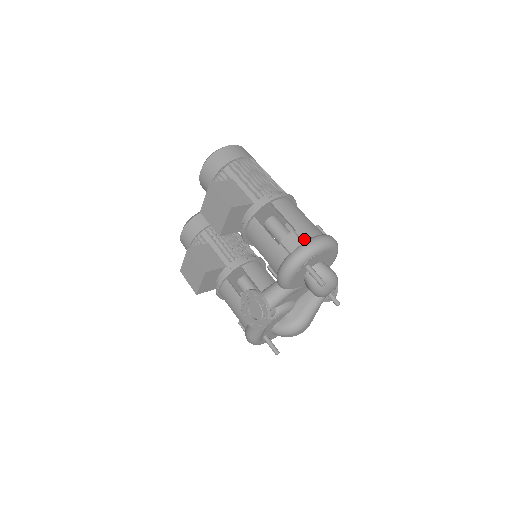
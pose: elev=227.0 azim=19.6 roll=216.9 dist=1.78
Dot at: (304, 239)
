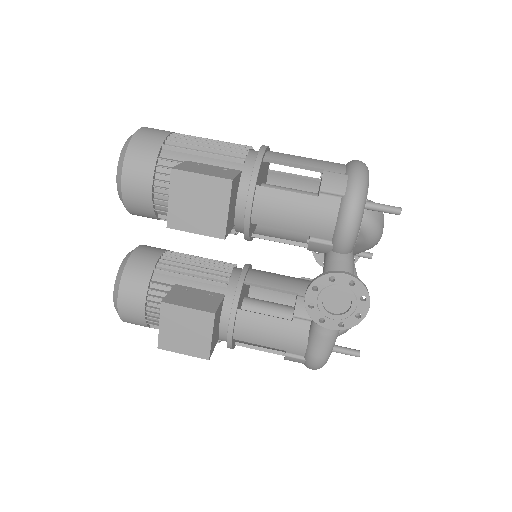
Dot at: (342, 172)
